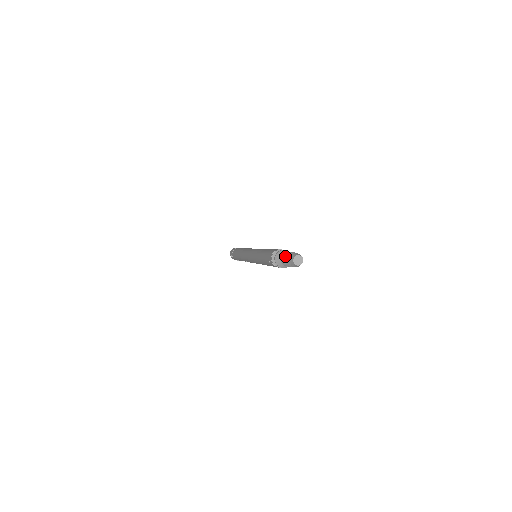
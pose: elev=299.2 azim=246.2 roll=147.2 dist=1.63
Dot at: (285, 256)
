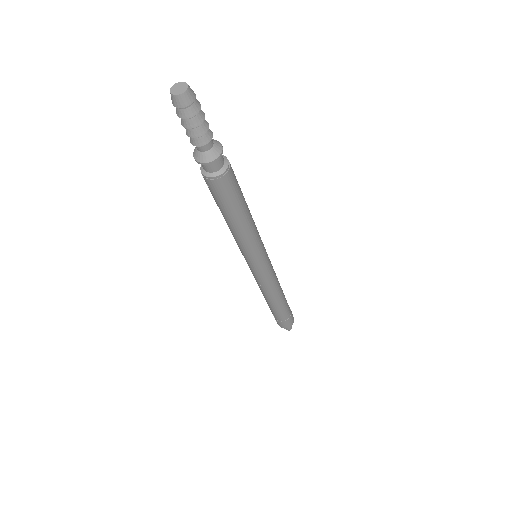
Dot at: occluded
